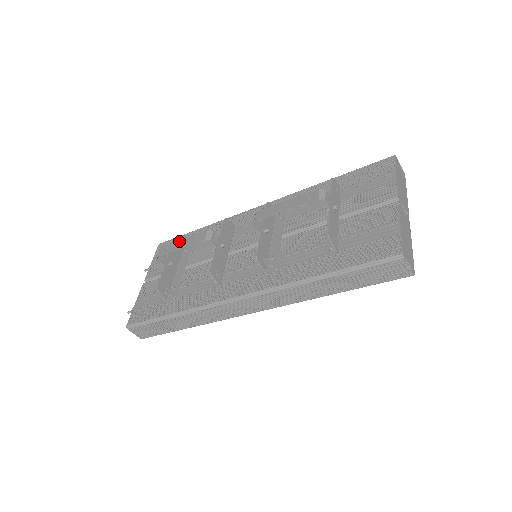
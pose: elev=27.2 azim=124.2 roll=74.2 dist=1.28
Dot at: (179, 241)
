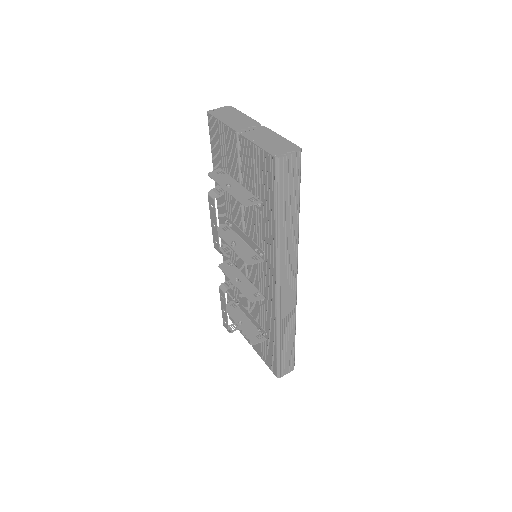
Dot at: (222, 311)
